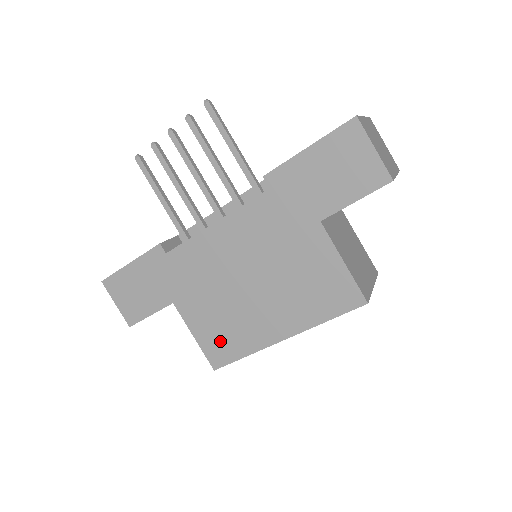
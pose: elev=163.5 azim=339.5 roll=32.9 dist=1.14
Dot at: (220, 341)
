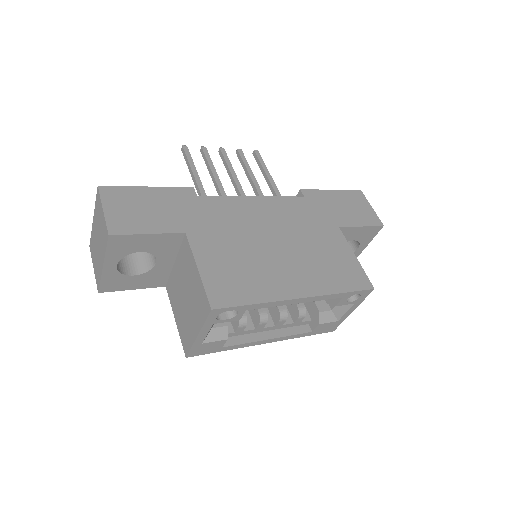
Dot at: (230, 281)
